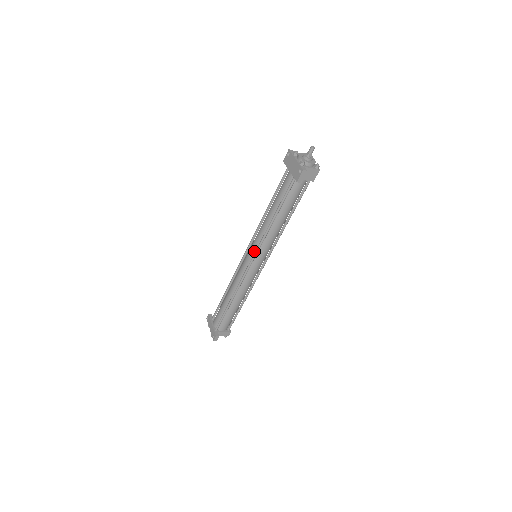
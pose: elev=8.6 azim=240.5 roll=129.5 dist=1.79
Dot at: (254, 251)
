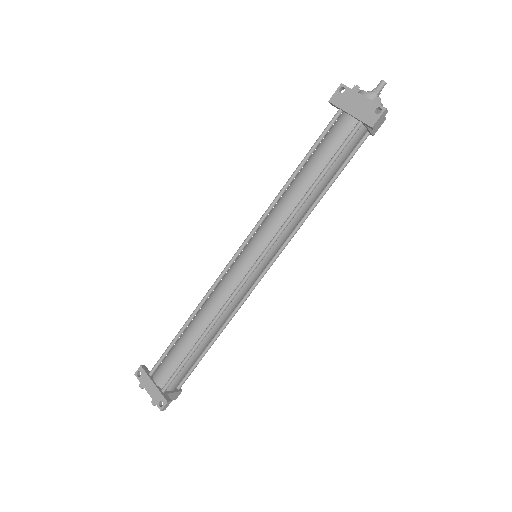
Dot at: (263, 245)
